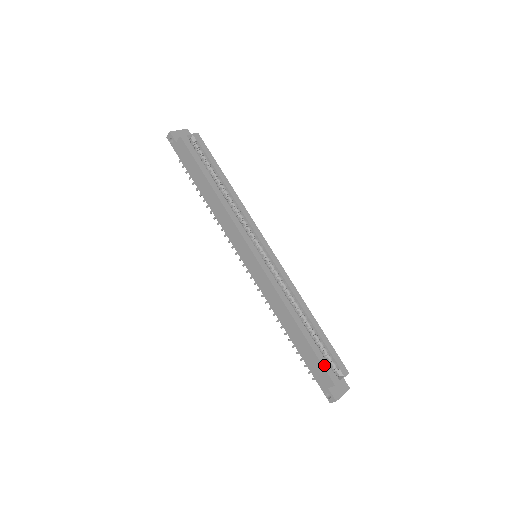
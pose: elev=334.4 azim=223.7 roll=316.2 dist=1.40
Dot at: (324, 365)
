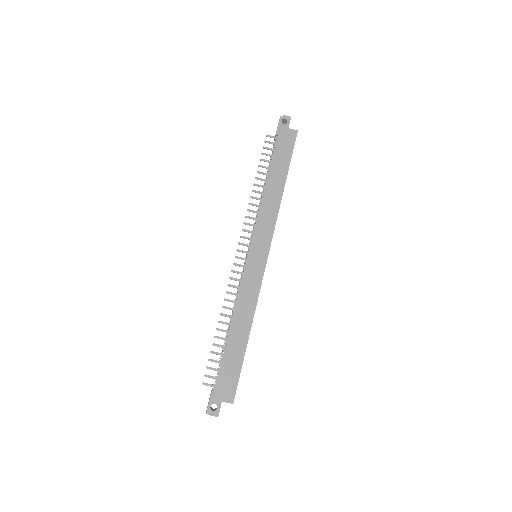
Dot at: occluded
